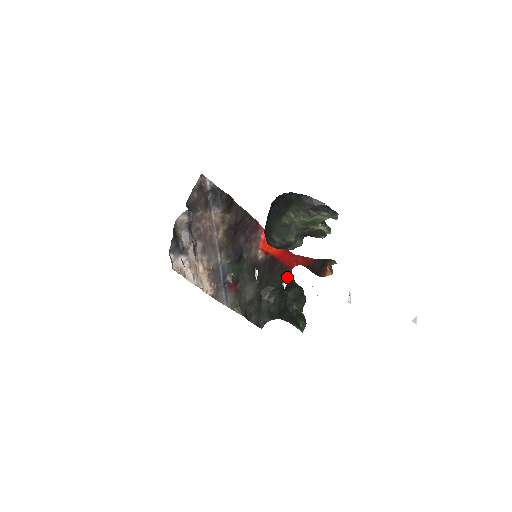
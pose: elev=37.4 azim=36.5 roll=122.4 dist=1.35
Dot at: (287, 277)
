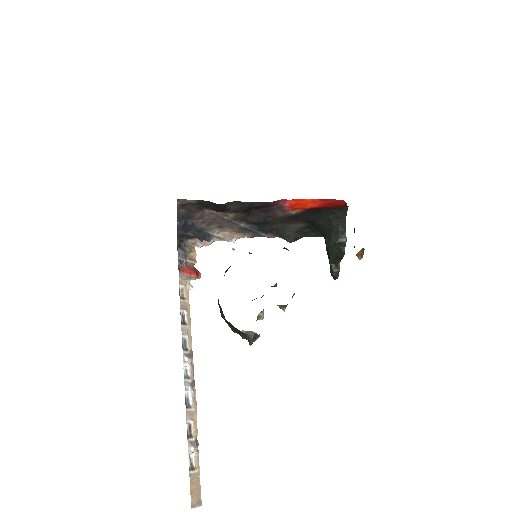
Dot at: (339, 216)
